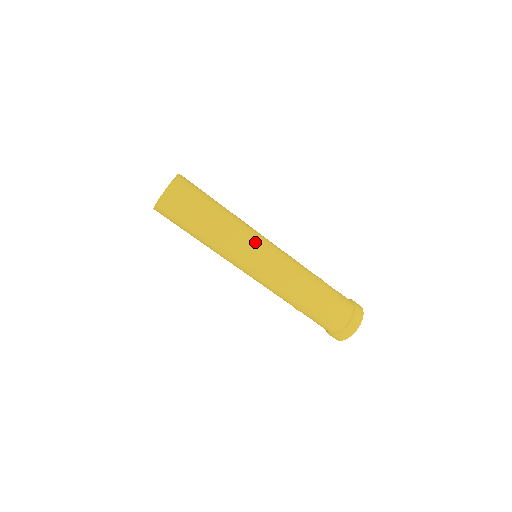
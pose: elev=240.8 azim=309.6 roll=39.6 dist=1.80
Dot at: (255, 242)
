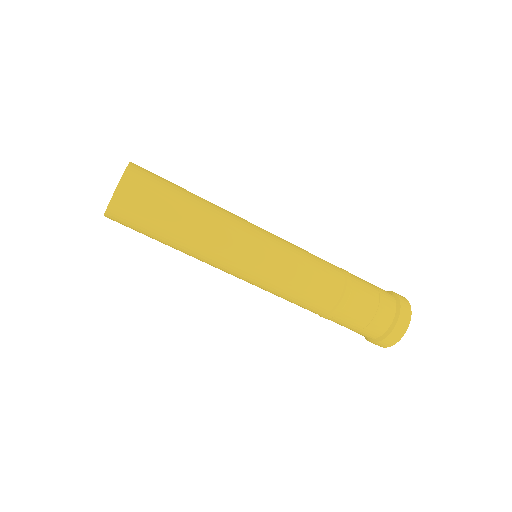
Dot at: (253, 226)
